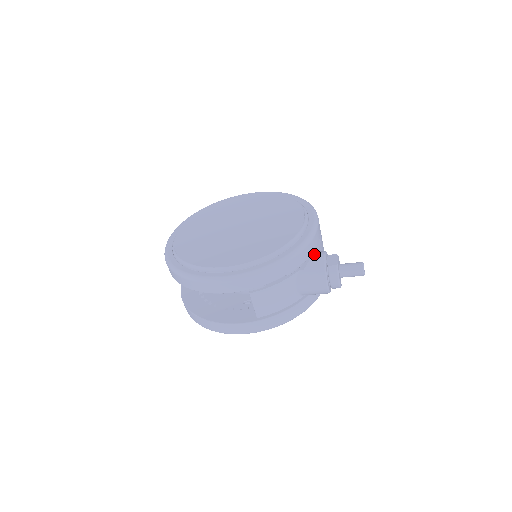
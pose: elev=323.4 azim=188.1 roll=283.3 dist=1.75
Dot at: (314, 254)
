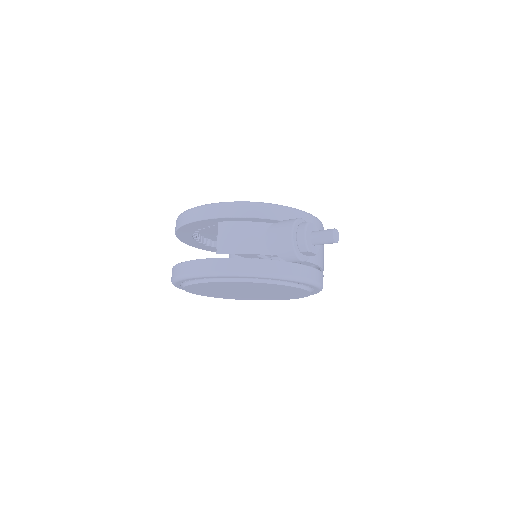
Dot at: occluded
